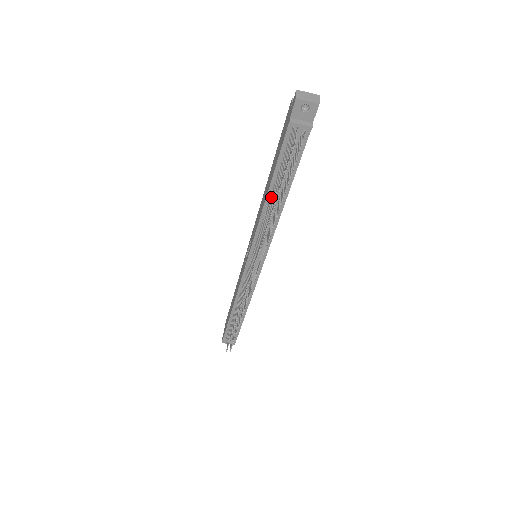
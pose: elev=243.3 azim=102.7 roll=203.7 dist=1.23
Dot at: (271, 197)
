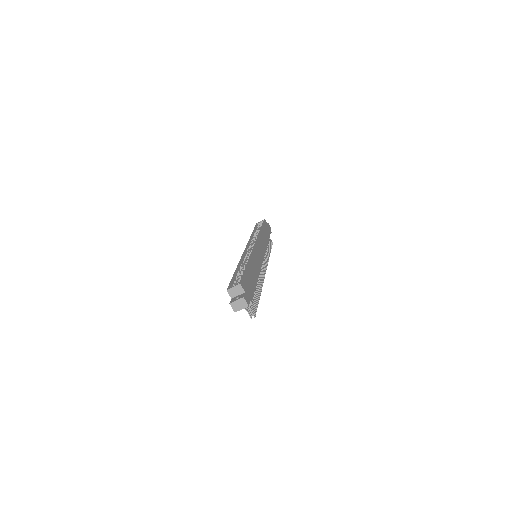
Dot at: occluded
